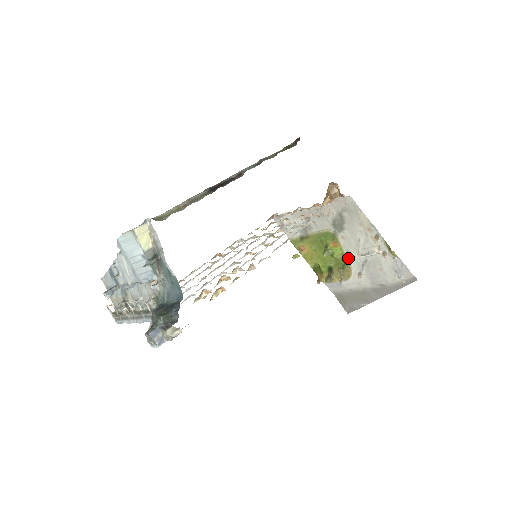
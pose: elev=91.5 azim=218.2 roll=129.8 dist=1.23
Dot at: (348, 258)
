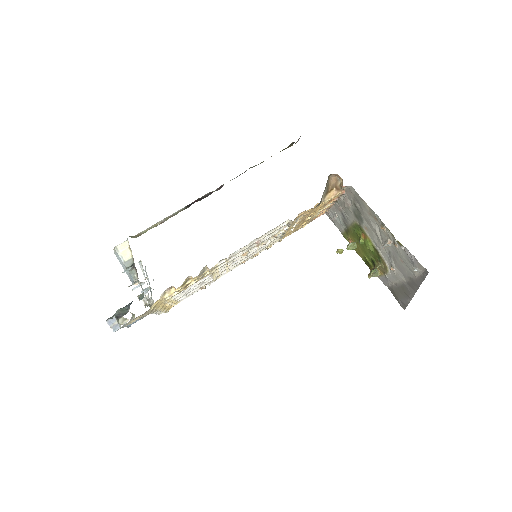
Dot at: (378, 250)
